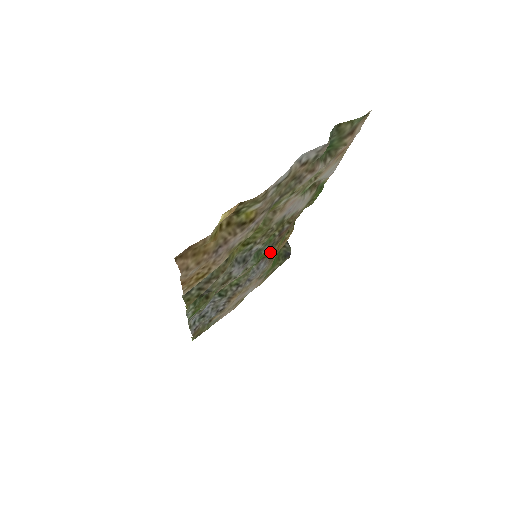
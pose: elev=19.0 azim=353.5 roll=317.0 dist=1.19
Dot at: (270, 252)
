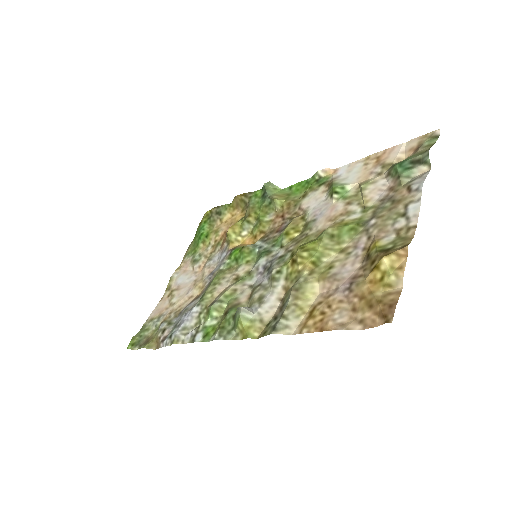
Dot at: occluded
